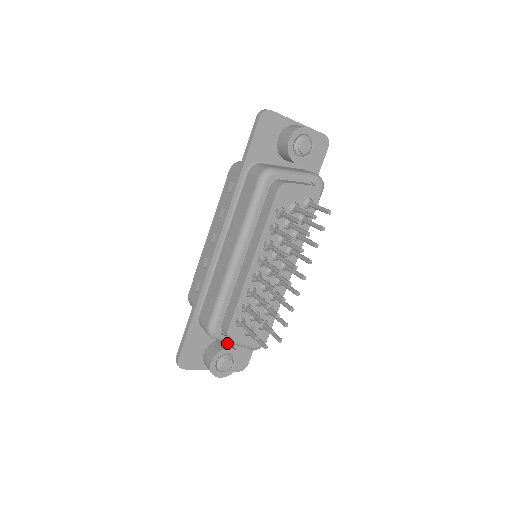
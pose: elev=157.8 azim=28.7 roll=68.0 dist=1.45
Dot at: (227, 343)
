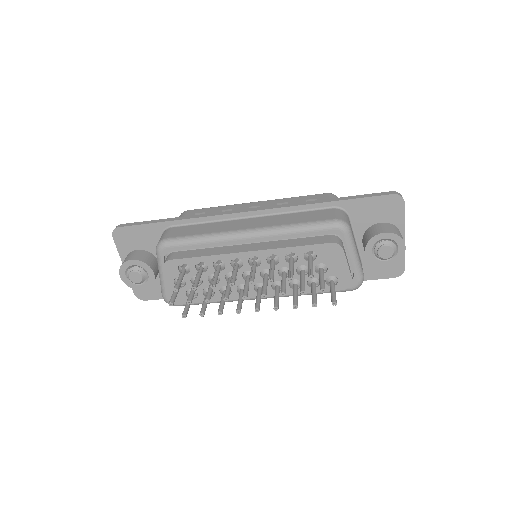
Dot at: occluded
